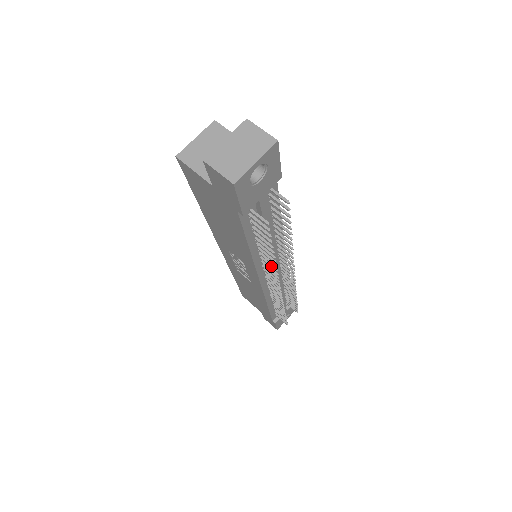
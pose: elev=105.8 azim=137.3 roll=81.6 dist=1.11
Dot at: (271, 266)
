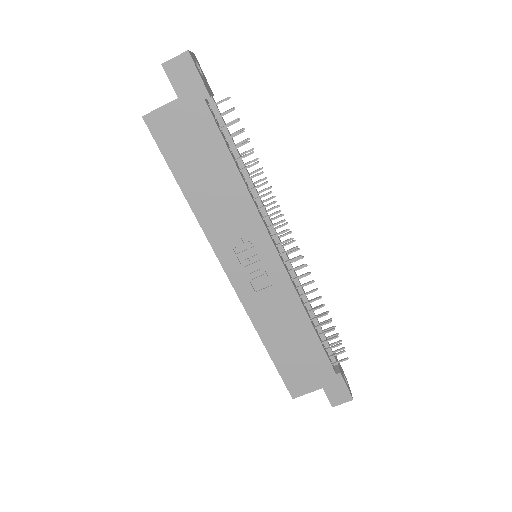
Dot at: (265, 194)
